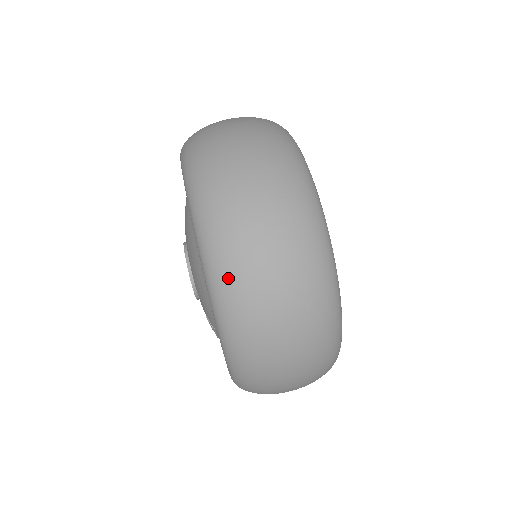
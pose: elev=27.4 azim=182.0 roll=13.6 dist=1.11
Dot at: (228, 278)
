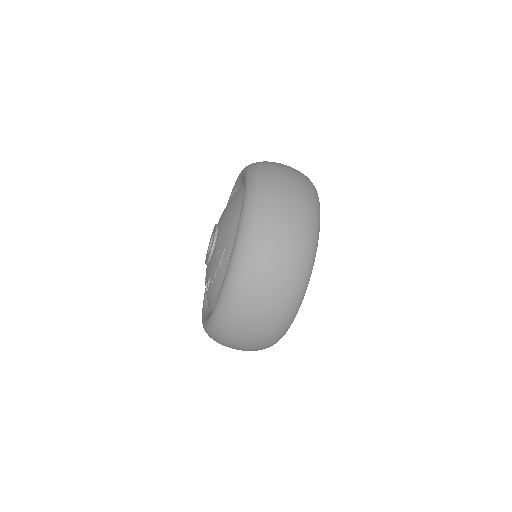
Dot at: (263, 179)
